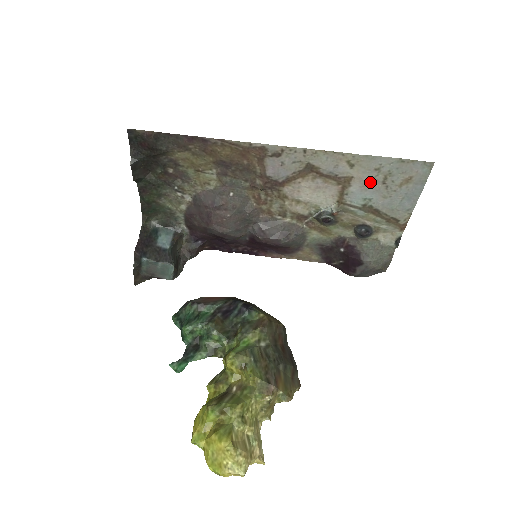
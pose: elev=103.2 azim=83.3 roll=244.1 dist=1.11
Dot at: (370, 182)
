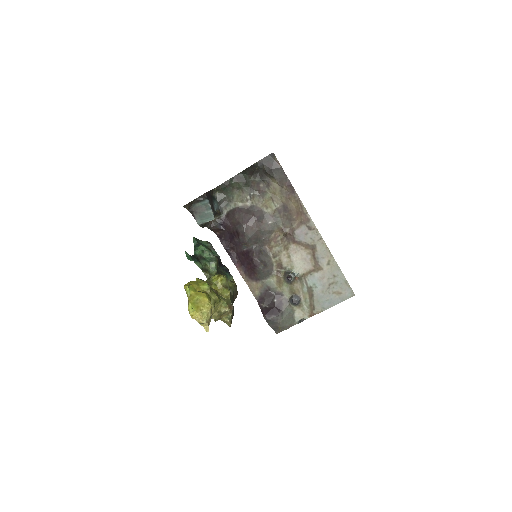
Dot at: (326, 279)
